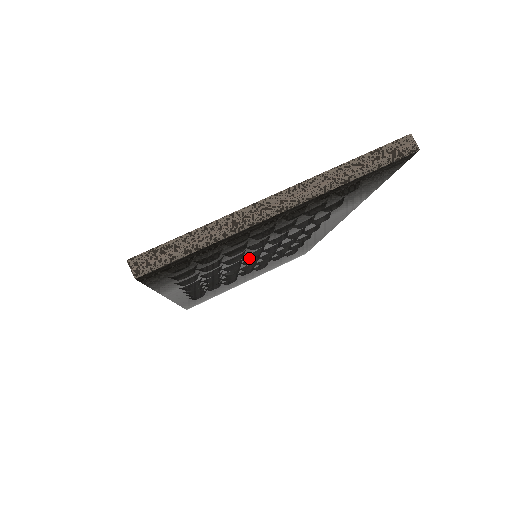
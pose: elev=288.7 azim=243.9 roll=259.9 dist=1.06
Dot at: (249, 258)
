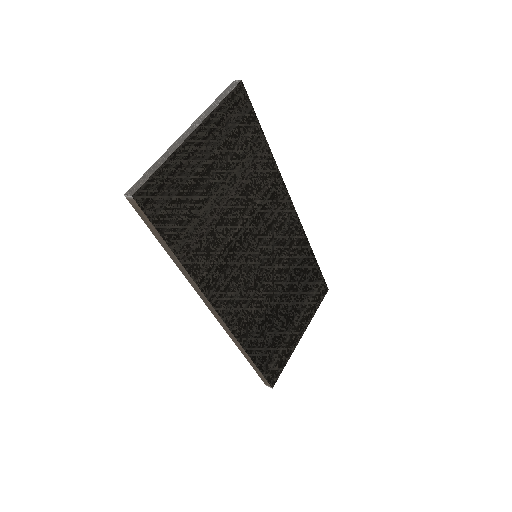
Dot at: (238, 238)
